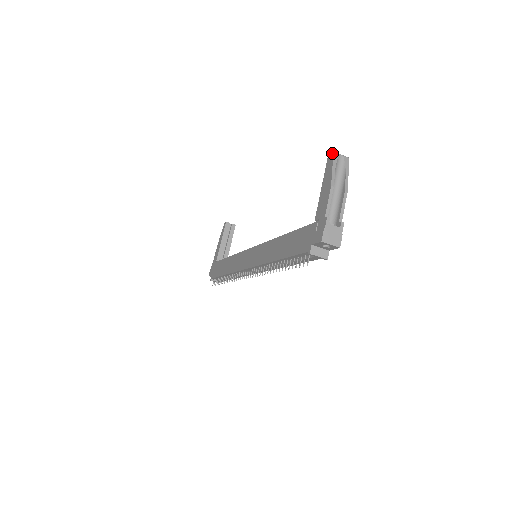
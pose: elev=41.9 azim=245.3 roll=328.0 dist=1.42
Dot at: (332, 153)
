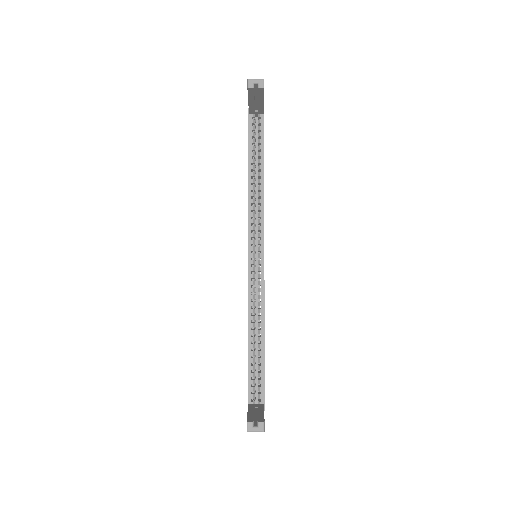
Dot at: occluded
